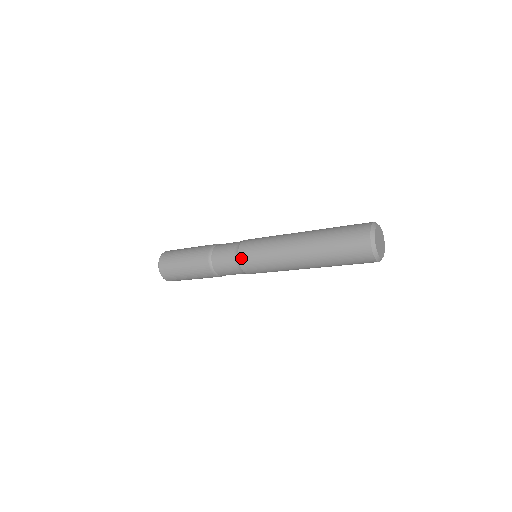
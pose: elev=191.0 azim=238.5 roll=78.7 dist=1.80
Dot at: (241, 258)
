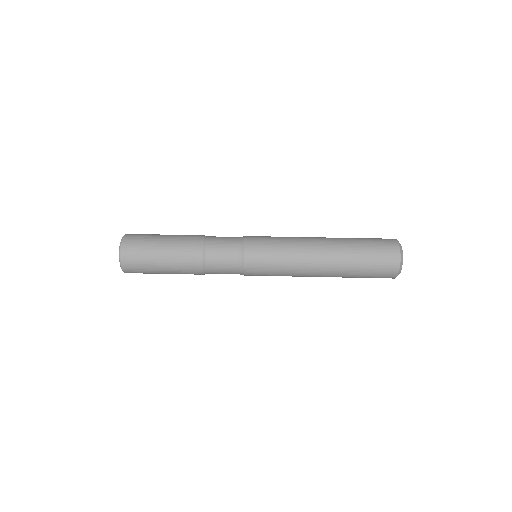
Dot at: occluded
